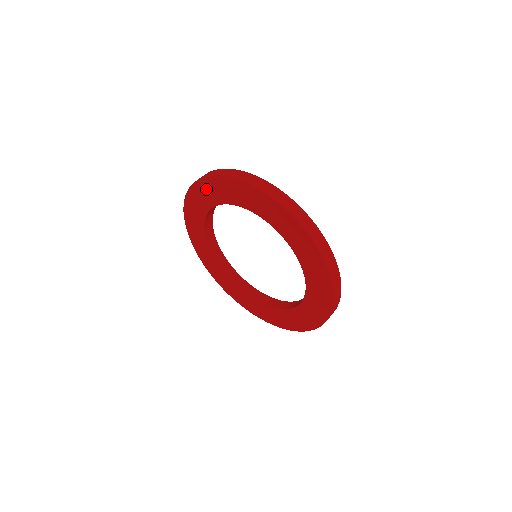
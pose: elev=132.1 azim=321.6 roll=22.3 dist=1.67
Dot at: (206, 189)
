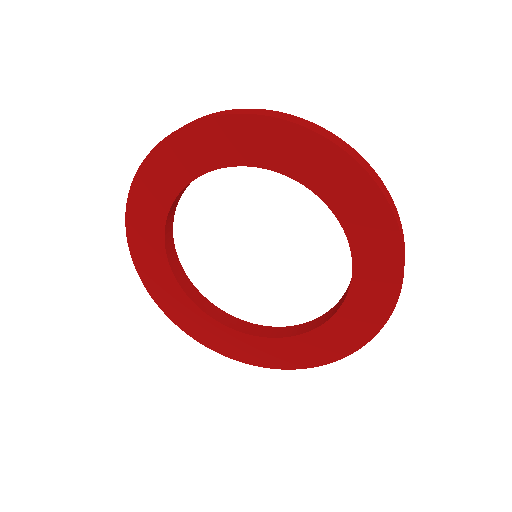
Dot at: (276, 138)
